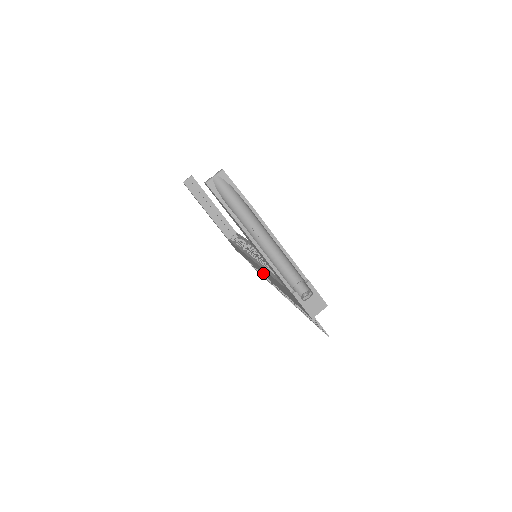
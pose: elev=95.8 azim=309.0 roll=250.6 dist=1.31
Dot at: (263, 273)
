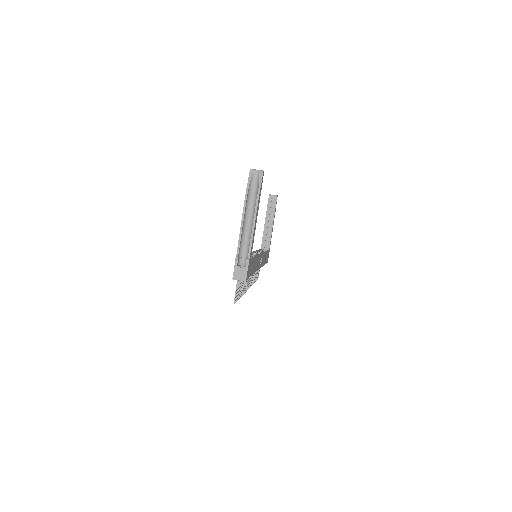
Dot at: occluded
